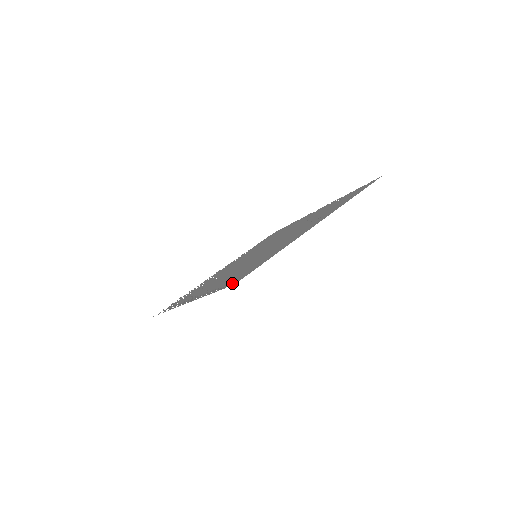
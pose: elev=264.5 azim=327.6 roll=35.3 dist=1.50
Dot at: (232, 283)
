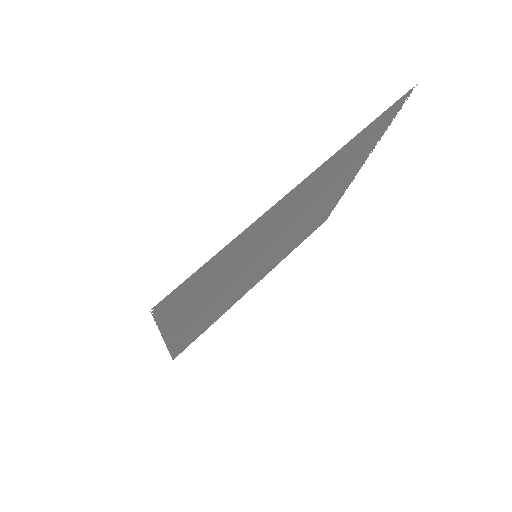
Dot at: (163, 306)
